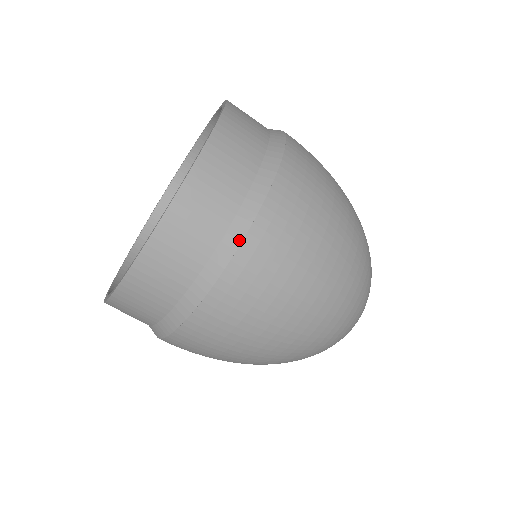
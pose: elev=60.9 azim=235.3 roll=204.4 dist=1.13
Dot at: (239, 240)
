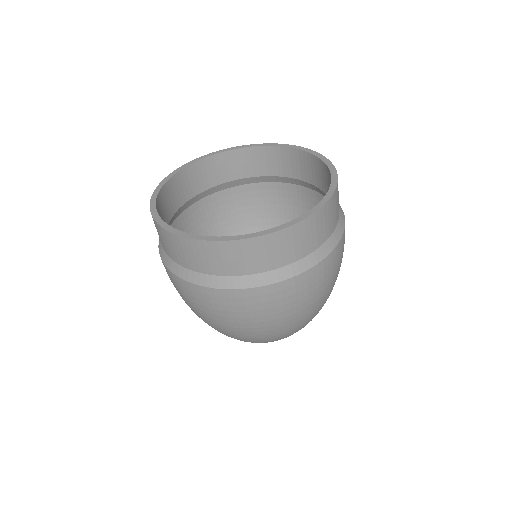
Dot at: (293, 274)
